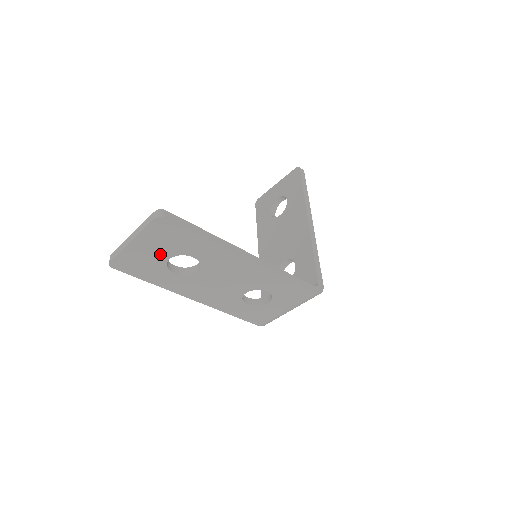
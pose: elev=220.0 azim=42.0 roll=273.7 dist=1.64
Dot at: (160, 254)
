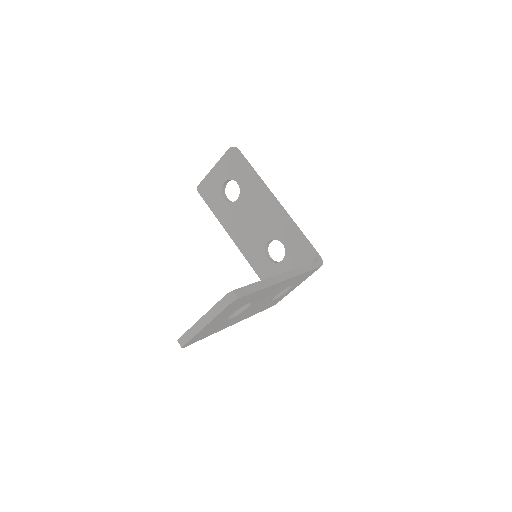
Dot at: (224, 317)
